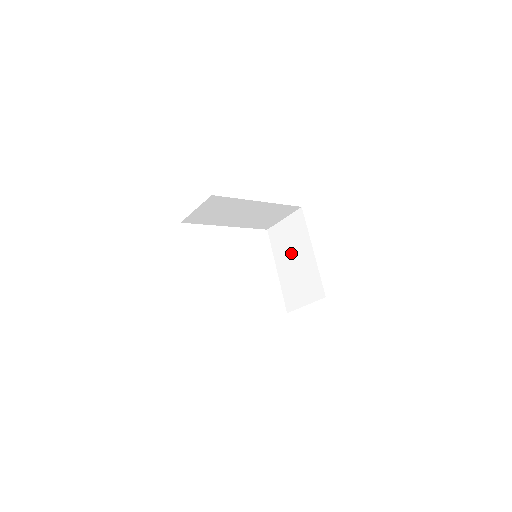
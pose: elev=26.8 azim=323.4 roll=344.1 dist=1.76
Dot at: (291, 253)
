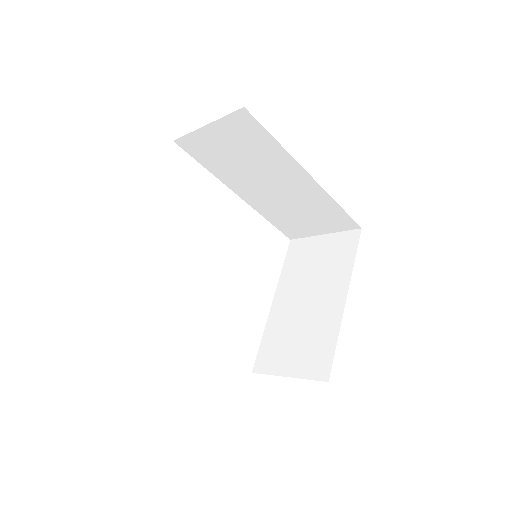
Dot at: (308, 287)
